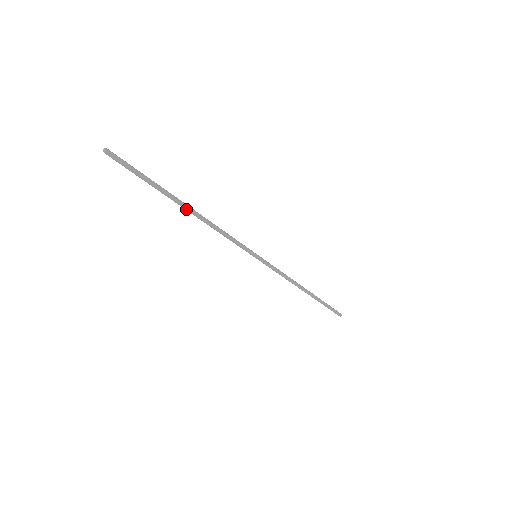
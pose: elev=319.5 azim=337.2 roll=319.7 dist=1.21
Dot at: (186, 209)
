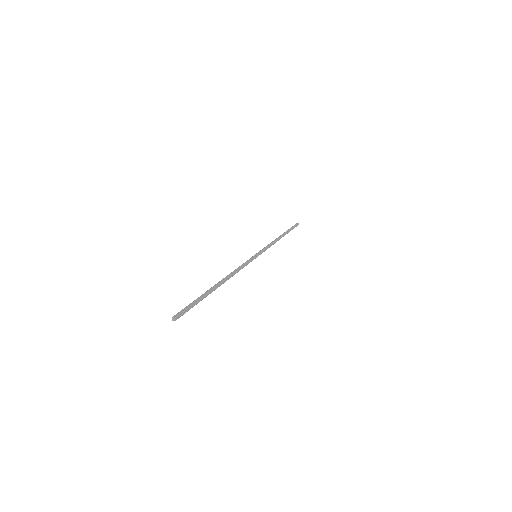
Dot at: occluded
